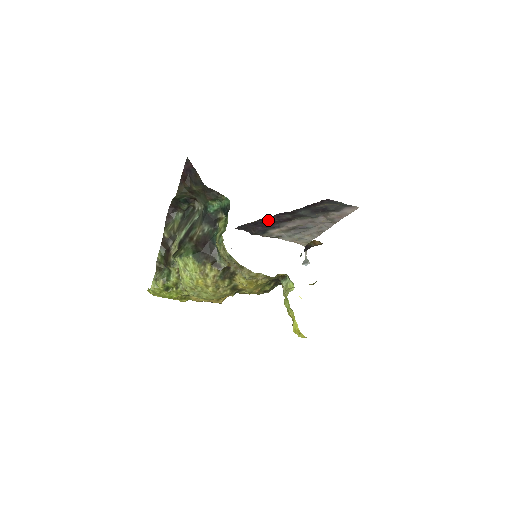
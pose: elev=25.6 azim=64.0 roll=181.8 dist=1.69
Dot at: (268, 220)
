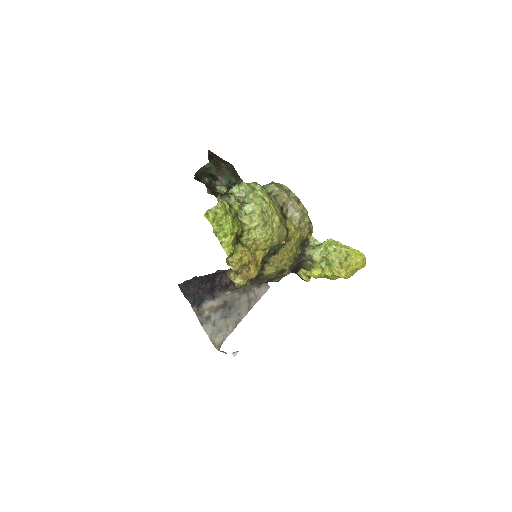
Dot at: (212, 280)
